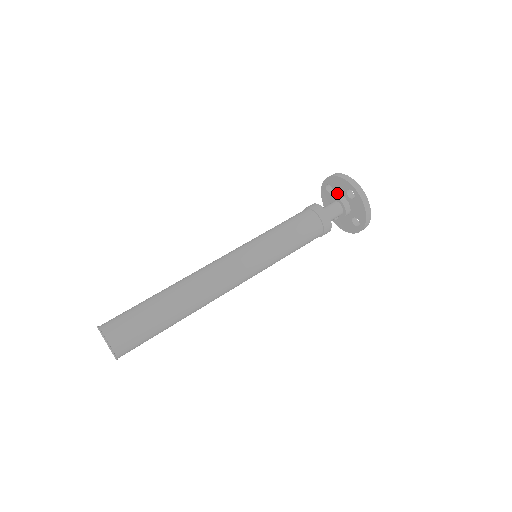
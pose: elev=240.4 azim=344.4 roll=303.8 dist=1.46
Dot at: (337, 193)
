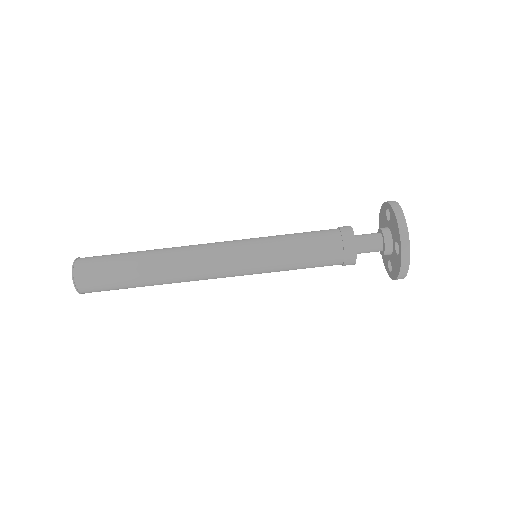
Dot at: occluded
